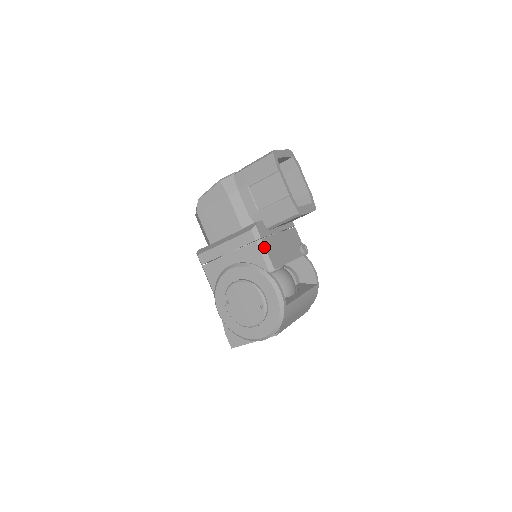
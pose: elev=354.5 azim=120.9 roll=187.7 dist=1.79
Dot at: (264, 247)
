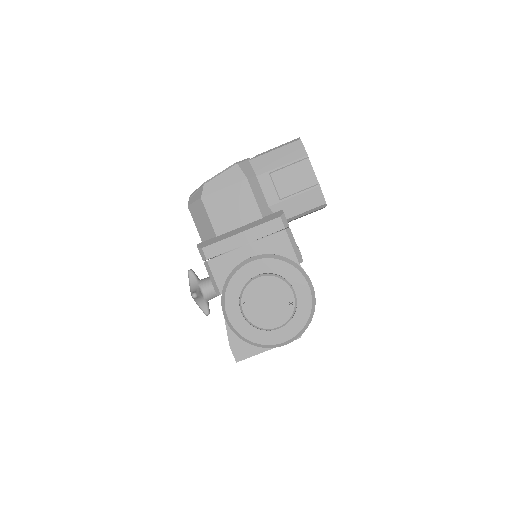
Dot at: occluded
